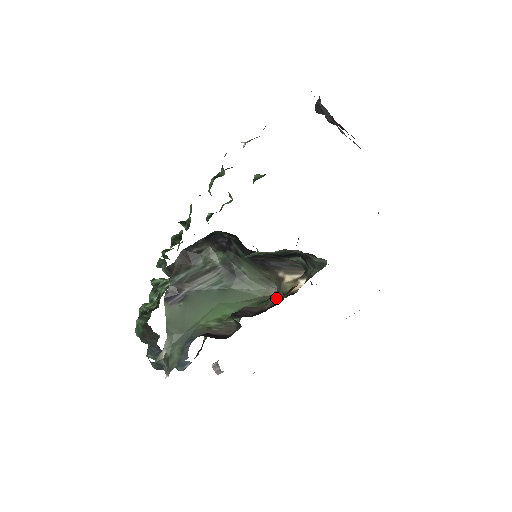
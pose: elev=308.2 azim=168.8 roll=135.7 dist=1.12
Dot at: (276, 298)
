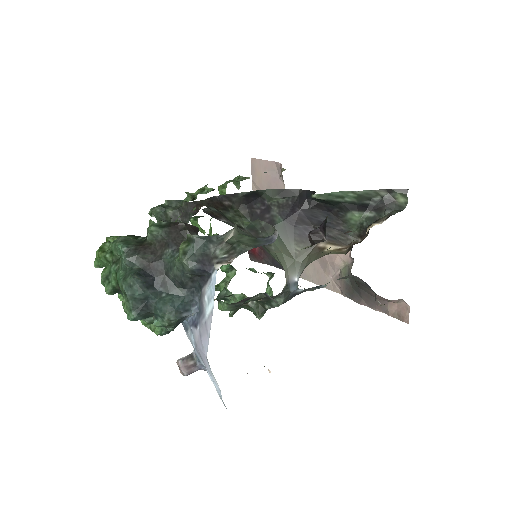
Dot at: occluded
